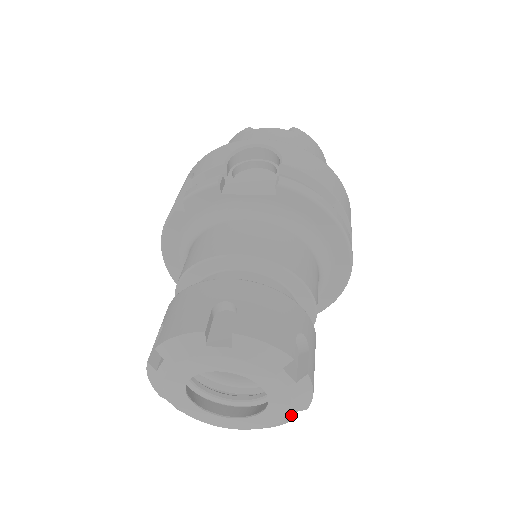
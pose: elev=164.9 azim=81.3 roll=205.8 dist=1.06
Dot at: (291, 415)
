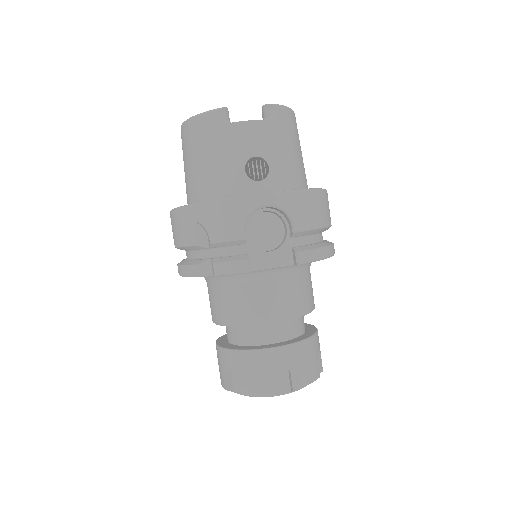
Dot at: occluded
